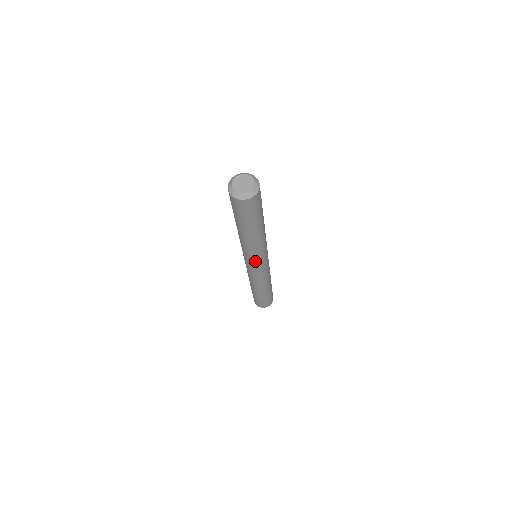
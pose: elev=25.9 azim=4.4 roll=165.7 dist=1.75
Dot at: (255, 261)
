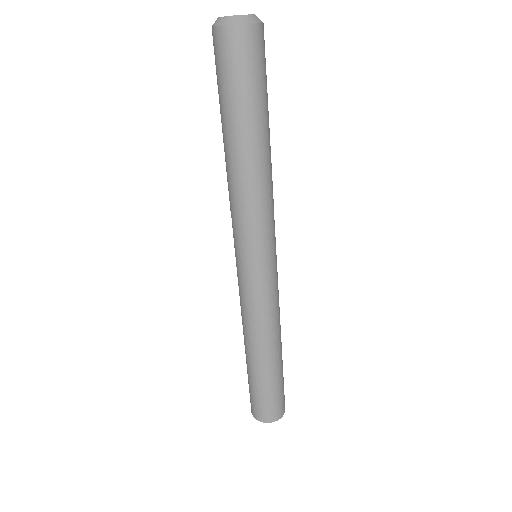
Dot at: (245, 244)
